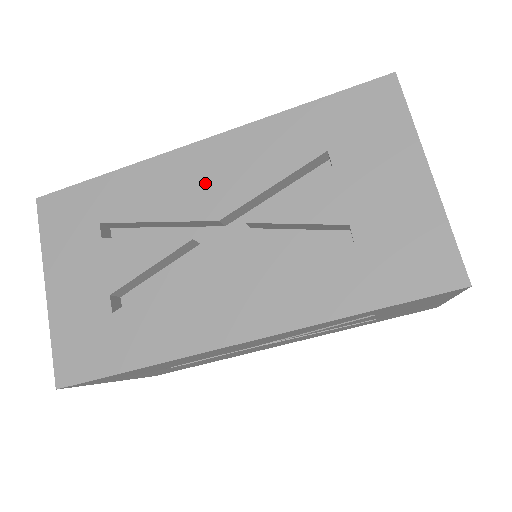
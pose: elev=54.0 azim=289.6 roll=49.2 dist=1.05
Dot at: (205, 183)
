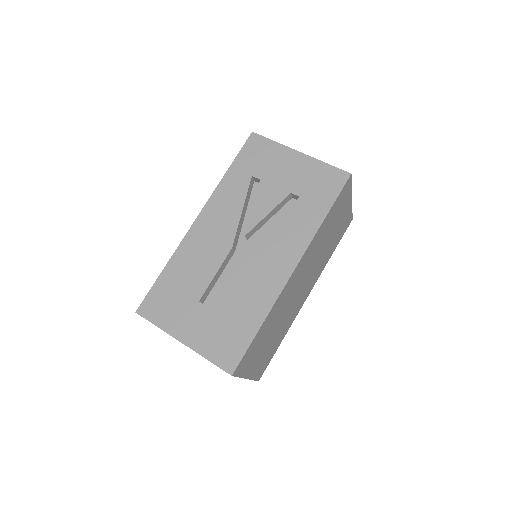
Dot at: occluded
